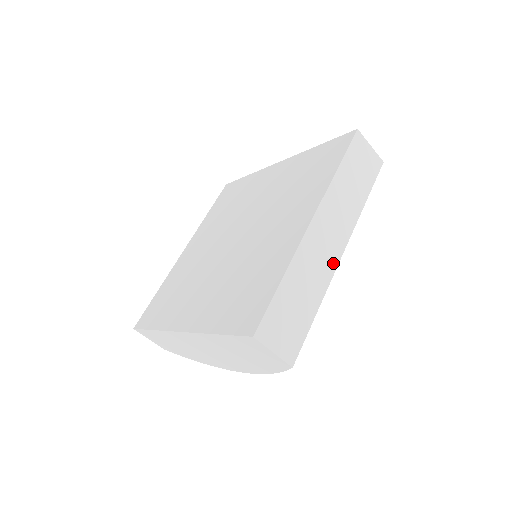
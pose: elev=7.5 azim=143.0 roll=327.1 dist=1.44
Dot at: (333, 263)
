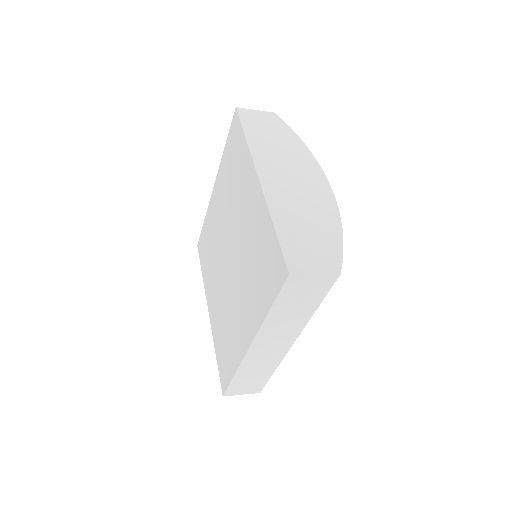
Dot at: (282, 353)
